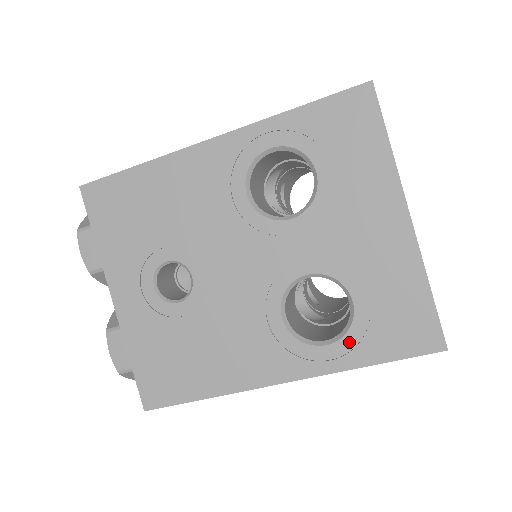
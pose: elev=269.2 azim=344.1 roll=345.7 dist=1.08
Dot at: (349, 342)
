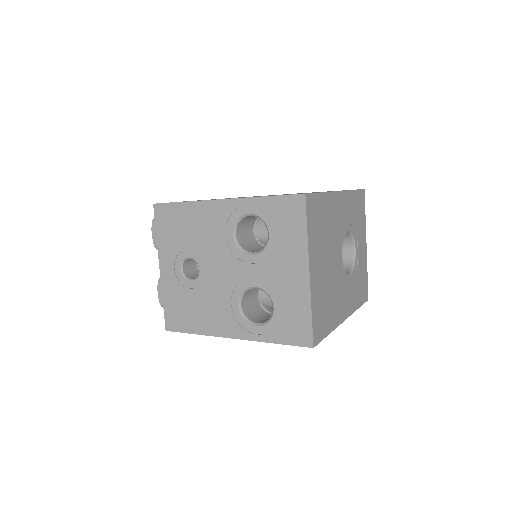
Dot at: (268, 328)
